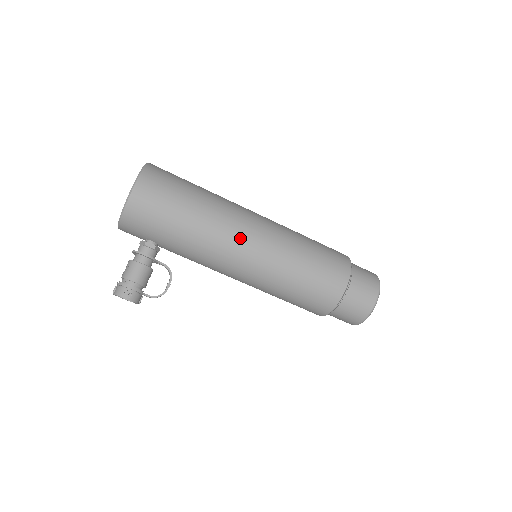
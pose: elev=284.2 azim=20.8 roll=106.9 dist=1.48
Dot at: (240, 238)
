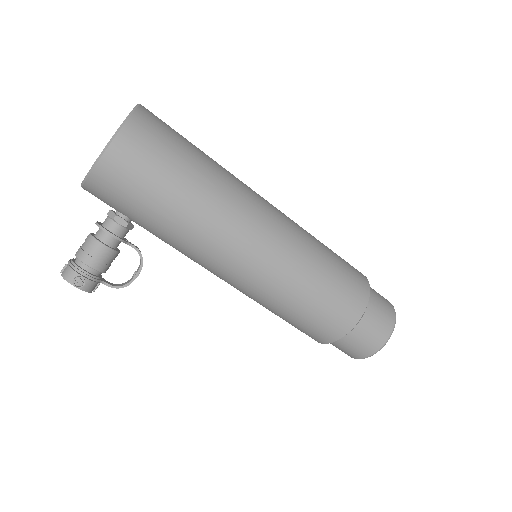
Dot at: (241, 242)
